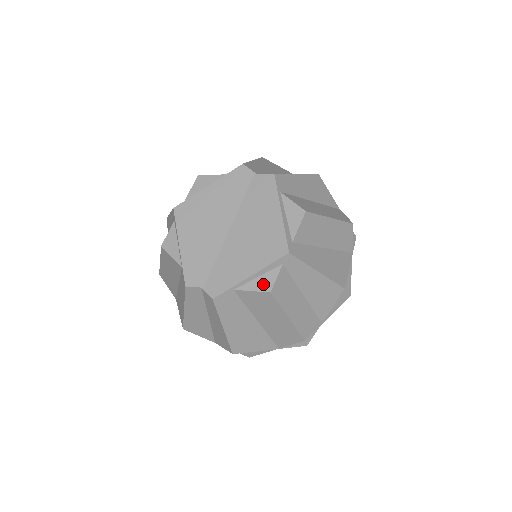
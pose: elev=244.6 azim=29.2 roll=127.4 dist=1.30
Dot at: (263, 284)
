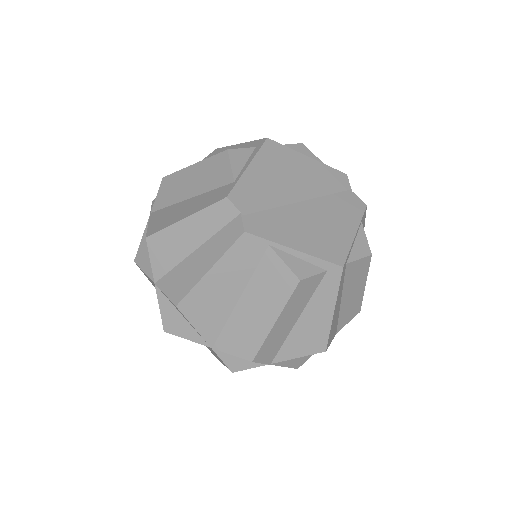
Dot at: (299, 268)
